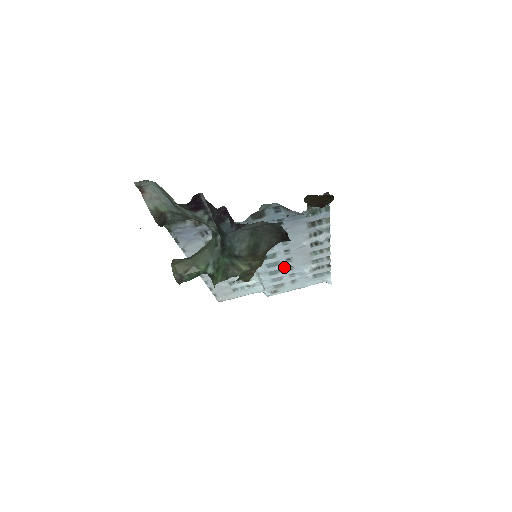
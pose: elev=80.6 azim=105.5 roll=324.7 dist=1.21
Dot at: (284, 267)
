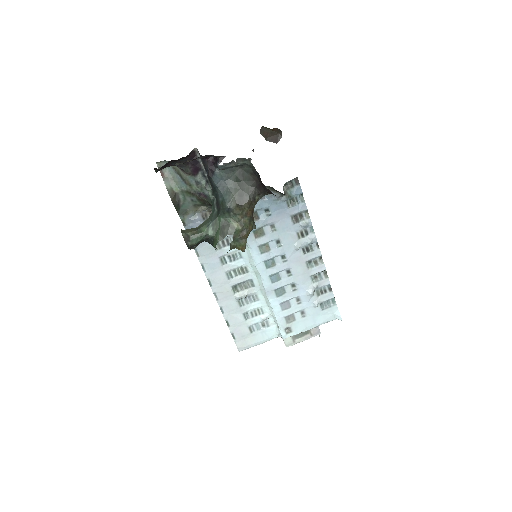
Dot at: (287, 284)
